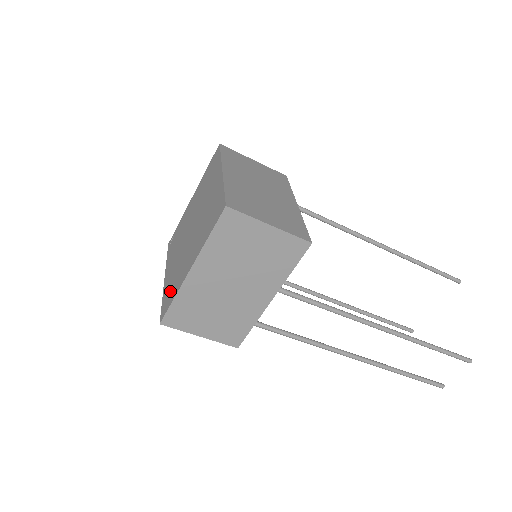
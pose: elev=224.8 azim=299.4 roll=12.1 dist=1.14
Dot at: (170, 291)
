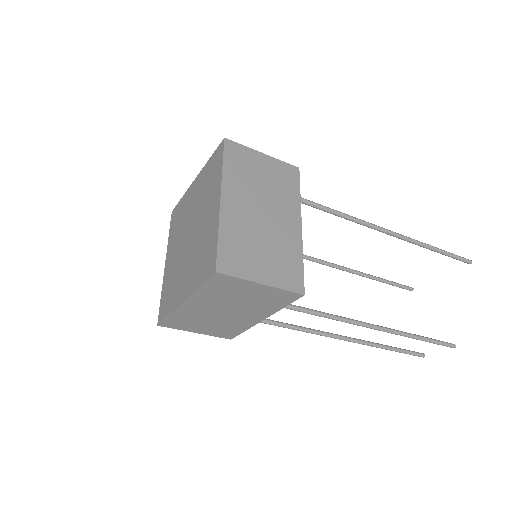
Dot at: (167, 297)
